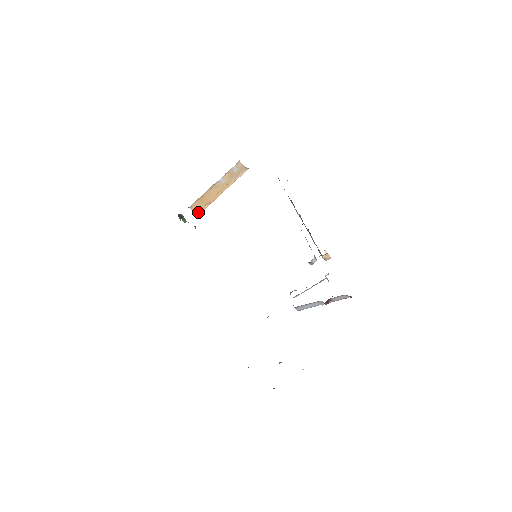
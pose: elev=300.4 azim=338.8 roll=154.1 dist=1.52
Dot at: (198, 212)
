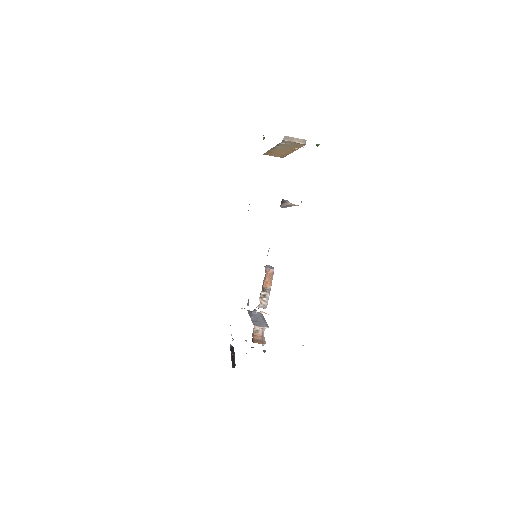
Dot at: (279, 156)
